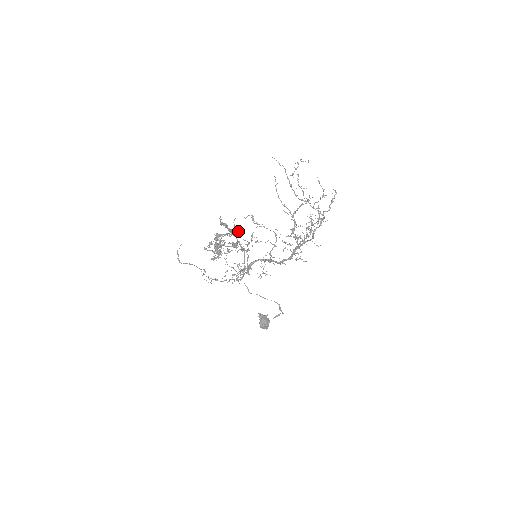
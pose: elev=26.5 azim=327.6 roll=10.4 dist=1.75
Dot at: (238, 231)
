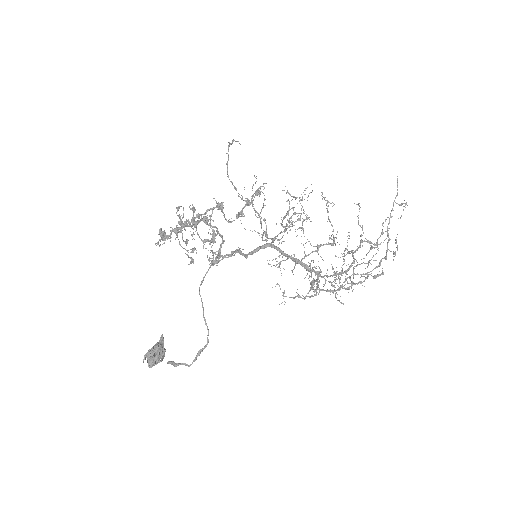
Dot at: occluded
